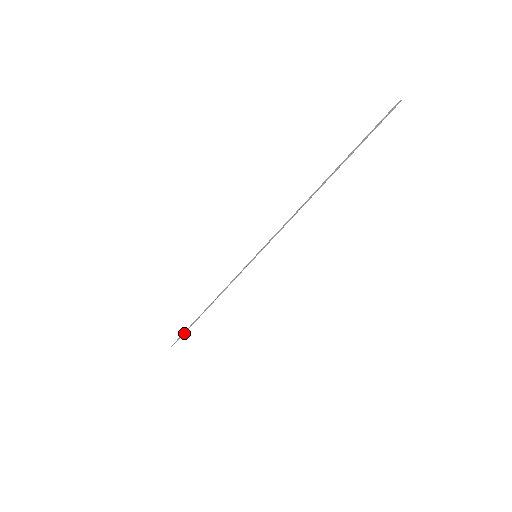
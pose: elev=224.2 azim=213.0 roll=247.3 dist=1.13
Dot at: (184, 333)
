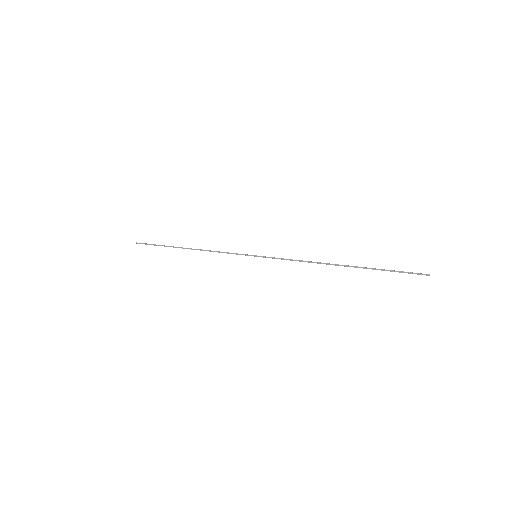
Dot at: (154, 245)
